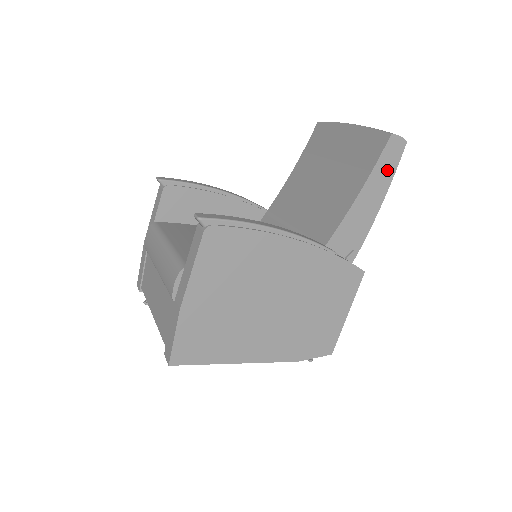
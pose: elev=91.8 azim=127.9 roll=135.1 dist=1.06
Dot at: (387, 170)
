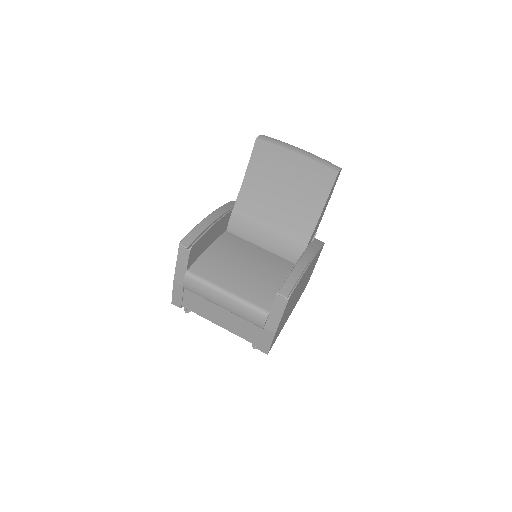
Dot at: (333, 188)
